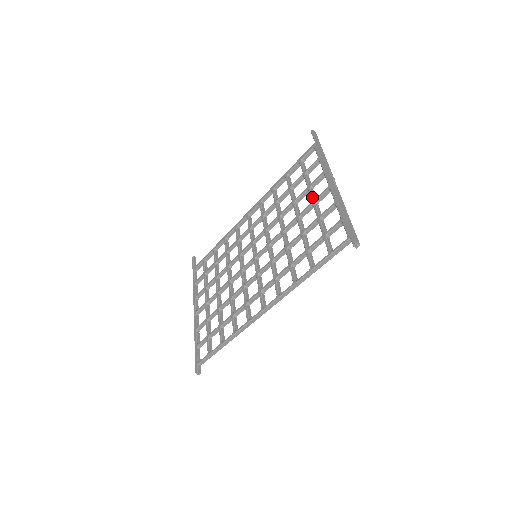
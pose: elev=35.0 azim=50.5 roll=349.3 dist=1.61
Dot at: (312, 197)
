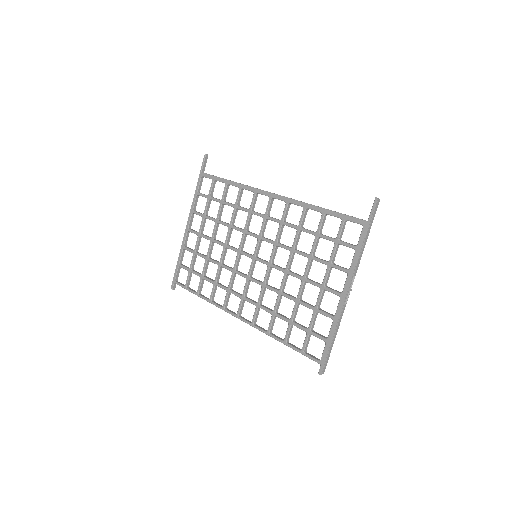
Dot at: (324, 282)
